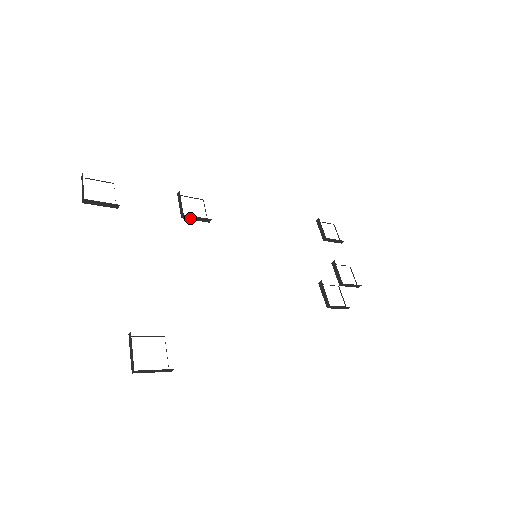
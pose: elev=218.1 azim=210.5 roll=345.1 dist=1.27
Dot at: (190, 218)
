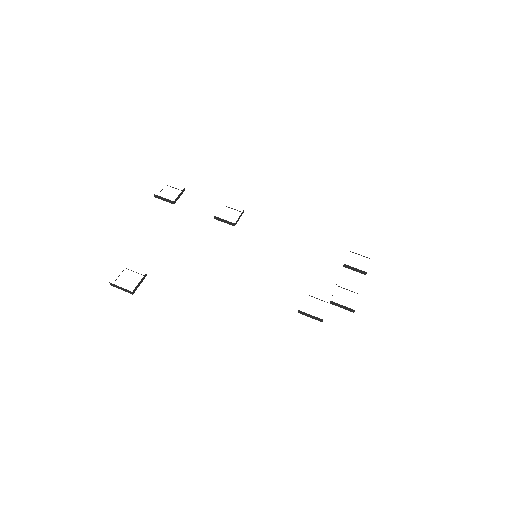
Dot at: (220, 220)
